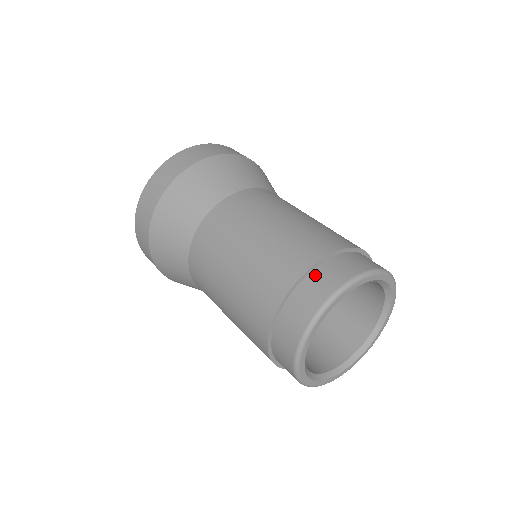
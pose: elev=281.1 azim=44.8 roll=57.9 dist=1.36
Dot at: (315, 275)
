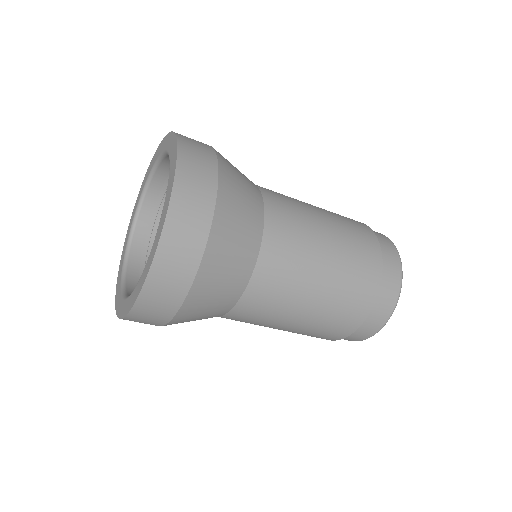
Dot at: (382, 288)
